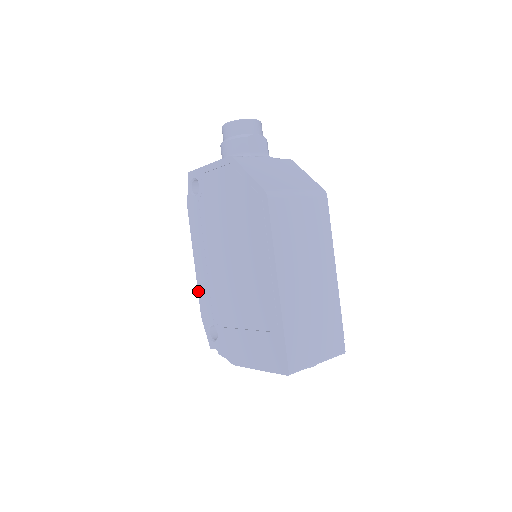
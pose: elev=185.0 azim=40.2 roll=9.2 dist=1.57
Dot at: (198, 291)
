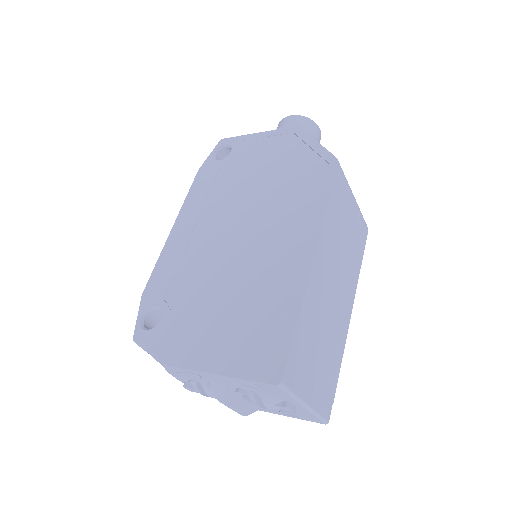
Dot at: (157, 262)
